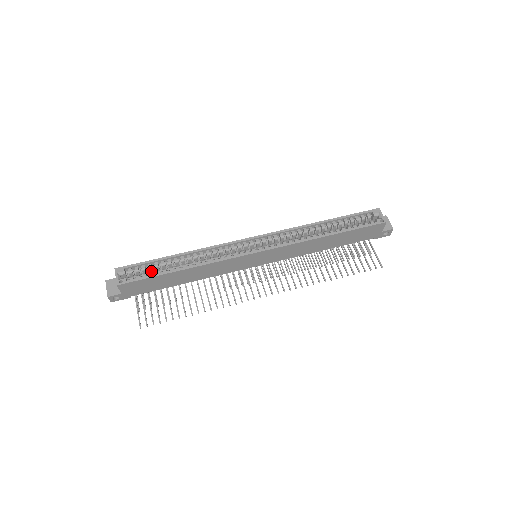
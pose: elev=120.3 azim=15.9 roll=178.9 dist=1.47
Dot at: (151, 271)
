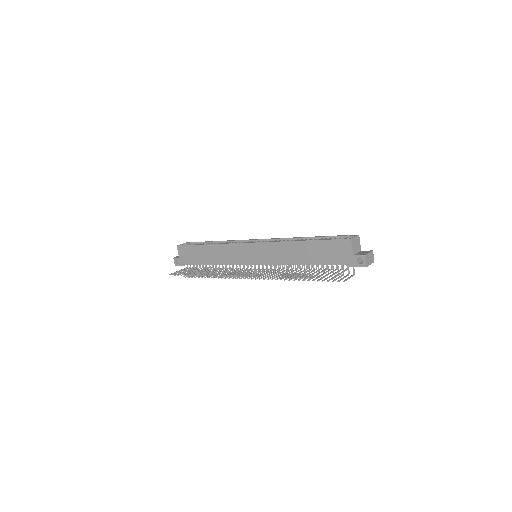
Dot at: occluded
